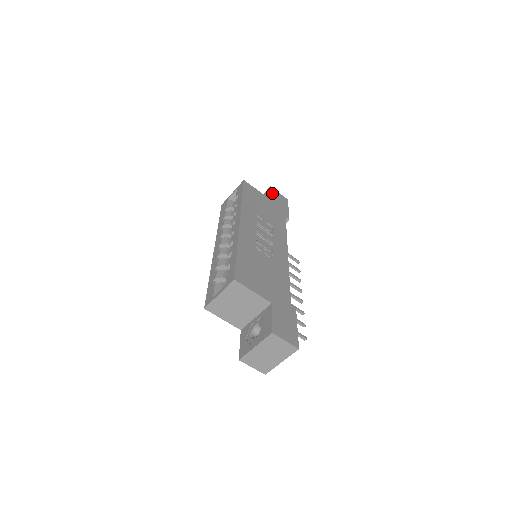
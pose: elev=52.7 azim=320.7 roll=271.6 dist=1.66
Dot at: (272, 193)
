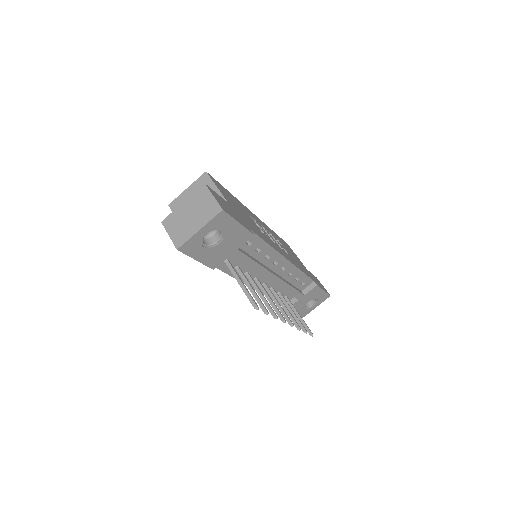
Dot at: occluded
